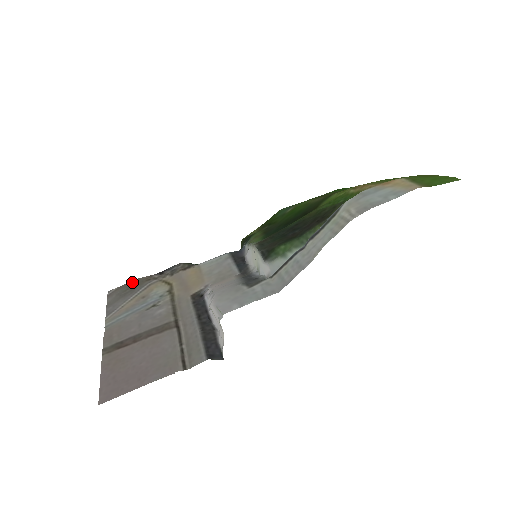
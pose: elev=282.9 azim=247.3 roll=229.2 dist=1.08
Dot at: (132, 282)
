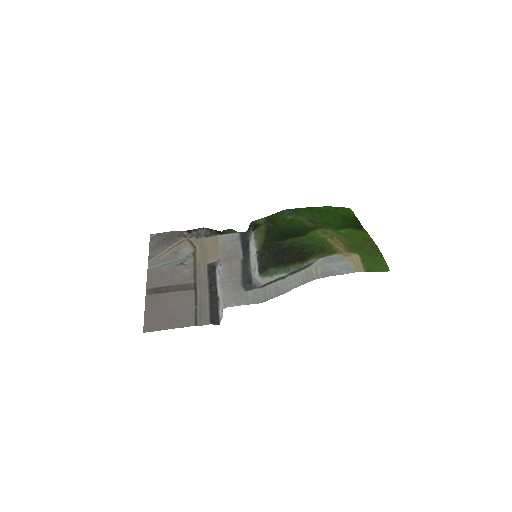
Dot at: (168, 233)
